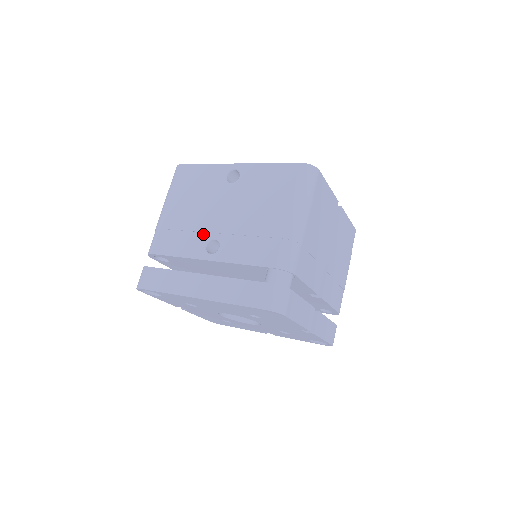
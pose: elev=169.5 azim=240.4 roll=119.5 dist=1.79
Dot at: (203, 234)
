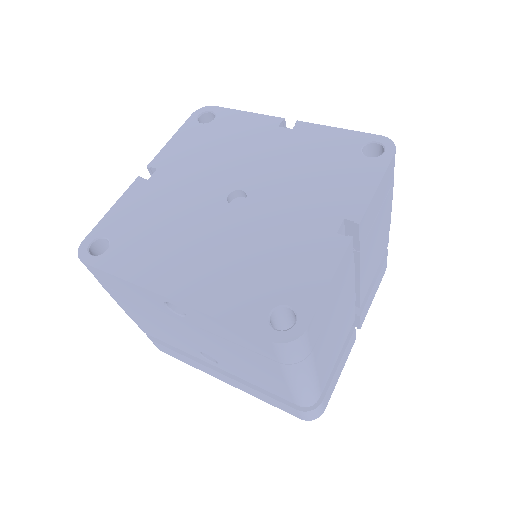
Dot at: (188, 345)
